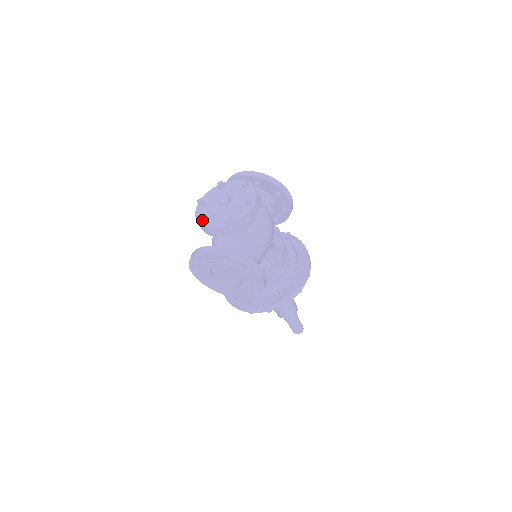
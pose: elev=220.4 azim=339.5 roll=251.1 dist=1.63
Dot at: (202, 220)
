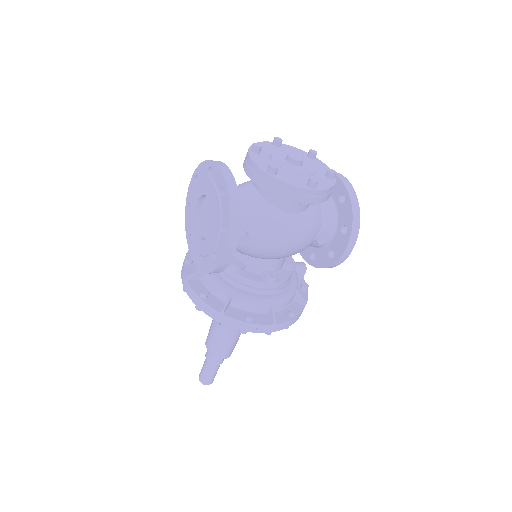
Dot at: (255, 144)
